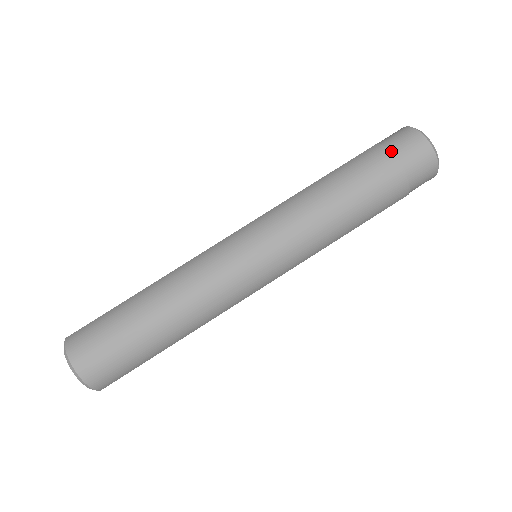
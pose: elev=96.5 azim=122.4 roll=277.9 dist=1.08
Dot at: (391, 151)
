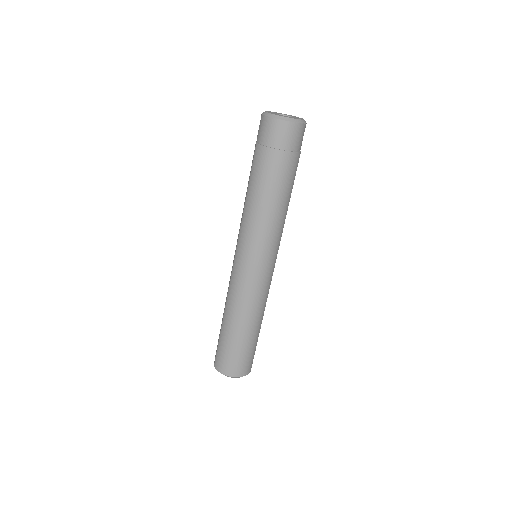
Dot at: (267, 146)
